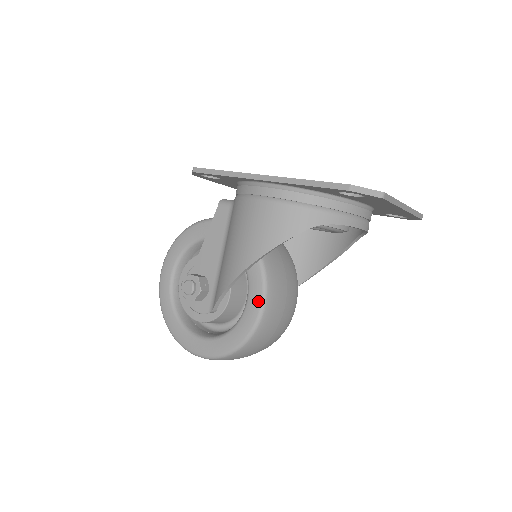
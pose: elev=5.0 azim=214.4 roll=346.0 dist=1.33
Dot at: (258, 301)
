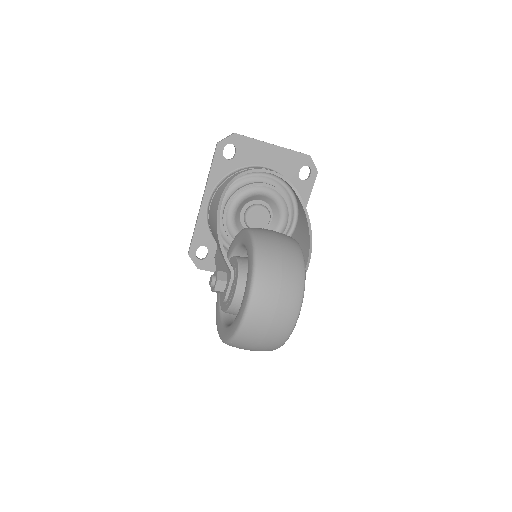
Dot at: (246, 234)
